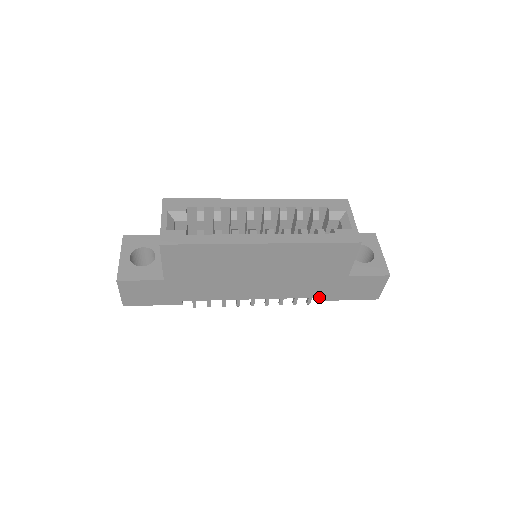
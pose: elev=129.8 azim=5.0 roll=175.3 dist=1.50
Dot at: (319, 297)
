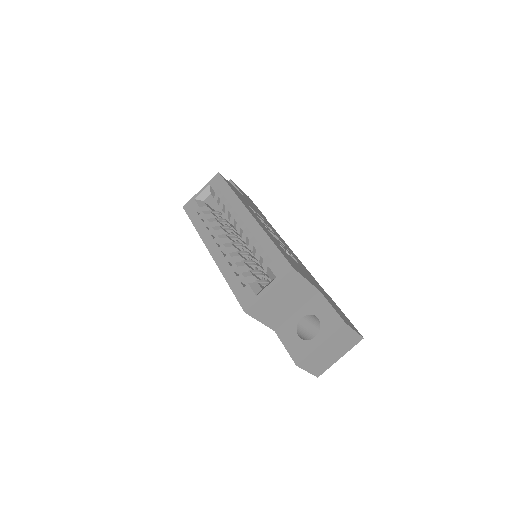
Dot at: occluded
